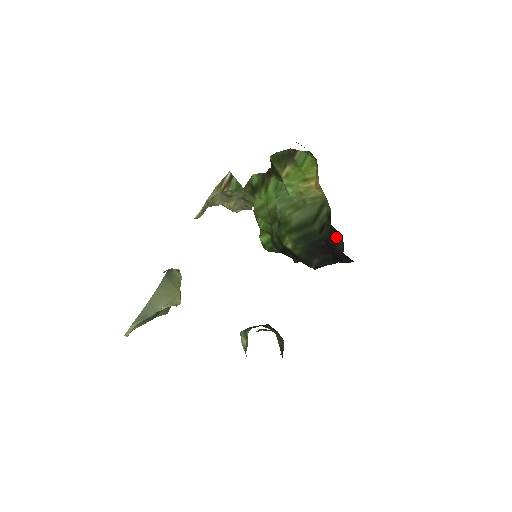
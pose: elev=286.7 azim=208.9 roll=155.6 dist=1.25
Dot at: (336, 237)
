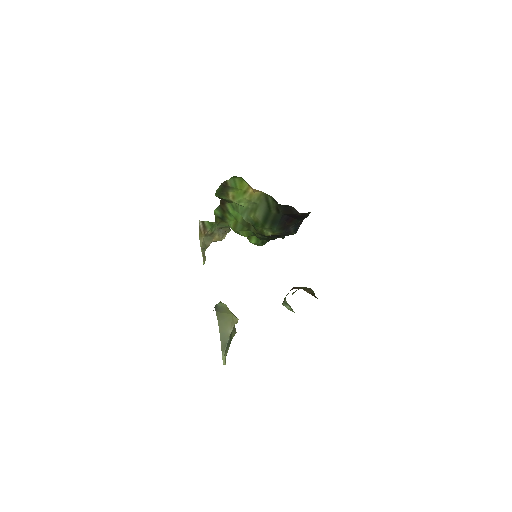
Dot at: (289, 208)
